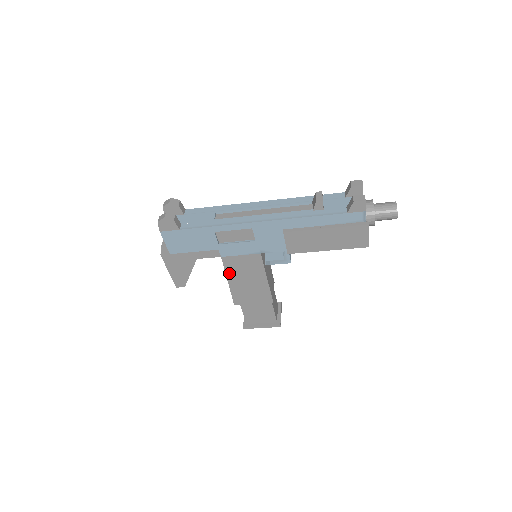
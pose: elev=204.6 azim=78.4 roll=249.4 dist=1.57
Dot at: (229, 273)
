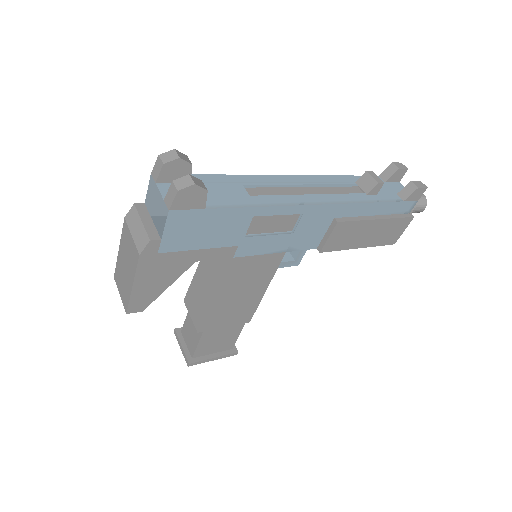
Dot at: (226, 283)
